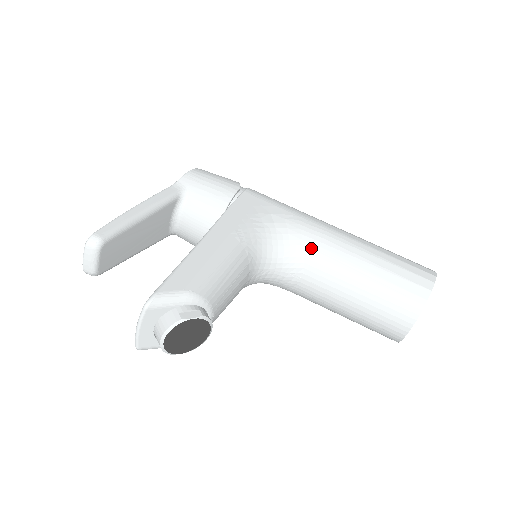
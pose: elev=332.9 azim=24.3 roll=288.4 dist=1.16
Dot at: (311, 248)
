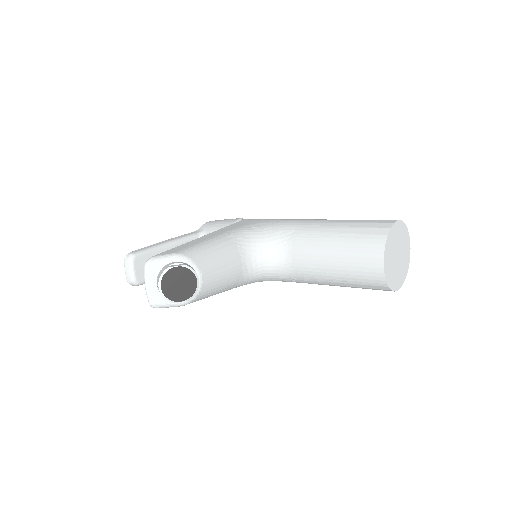
Dot at: (291, 233)
